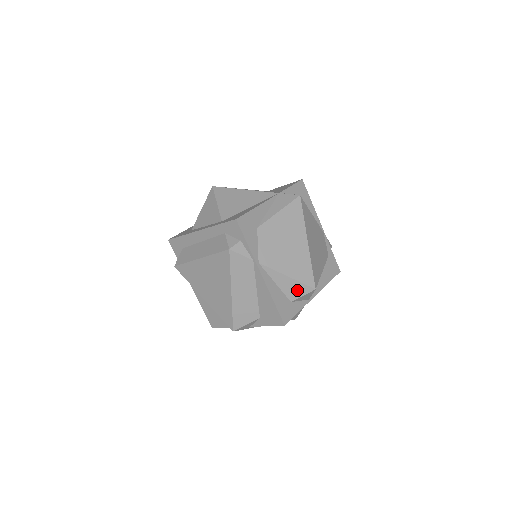
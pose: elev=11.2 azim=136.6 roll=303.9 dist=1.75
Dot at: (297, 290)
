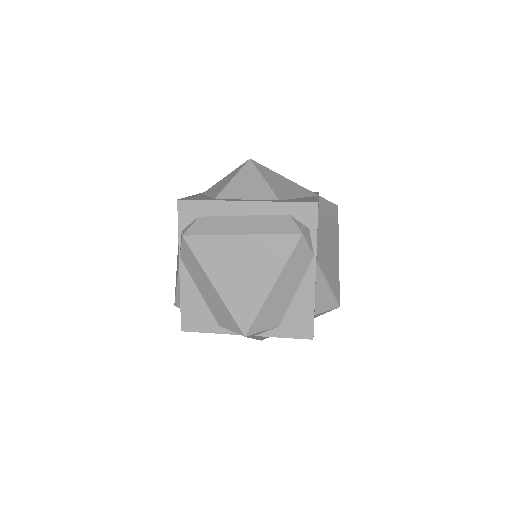
Dot at: (326, 303)
